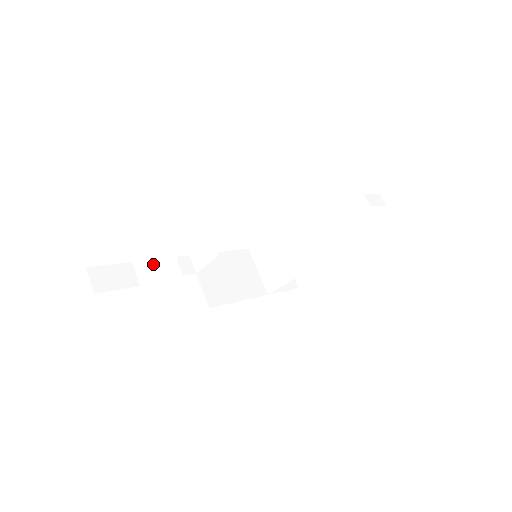
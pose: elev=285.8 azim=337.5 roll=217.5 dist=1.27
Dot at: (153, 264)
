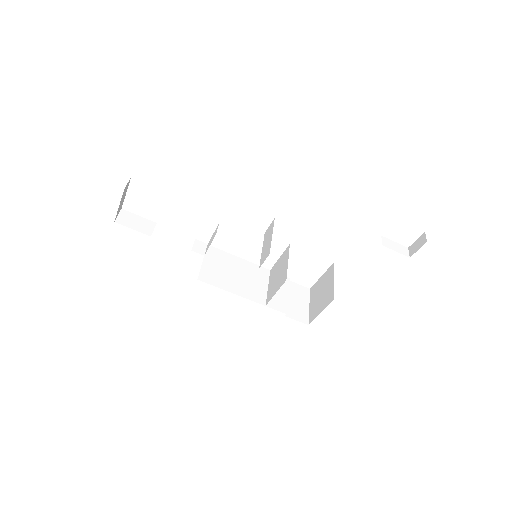
Dot at: occluded
